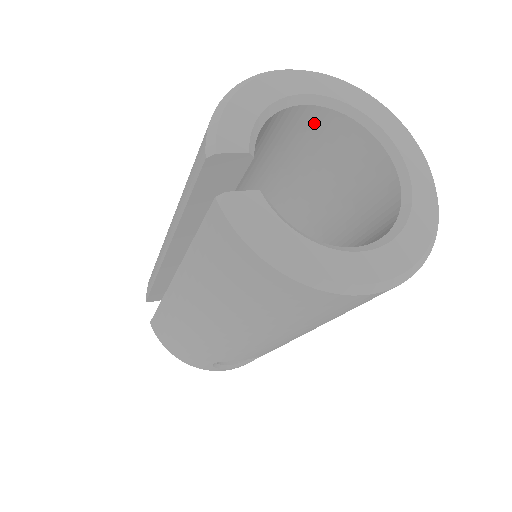
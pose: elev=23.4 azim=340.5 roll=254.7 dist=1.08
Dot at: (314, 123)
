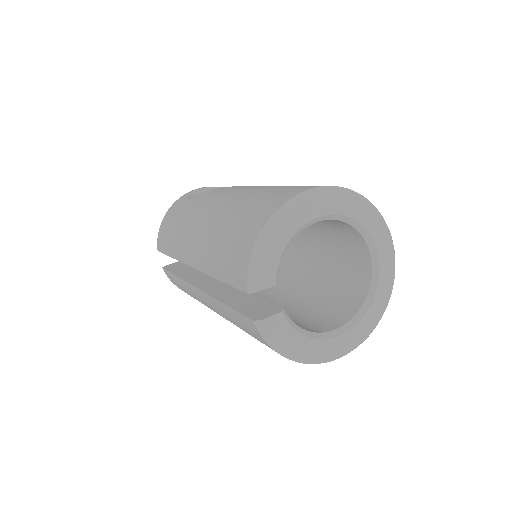
Dot at: occluded
